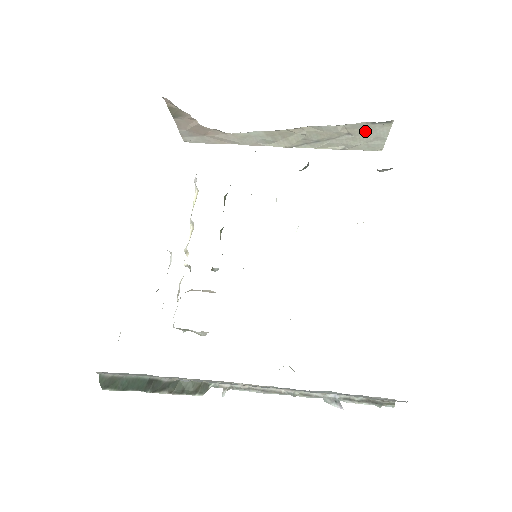
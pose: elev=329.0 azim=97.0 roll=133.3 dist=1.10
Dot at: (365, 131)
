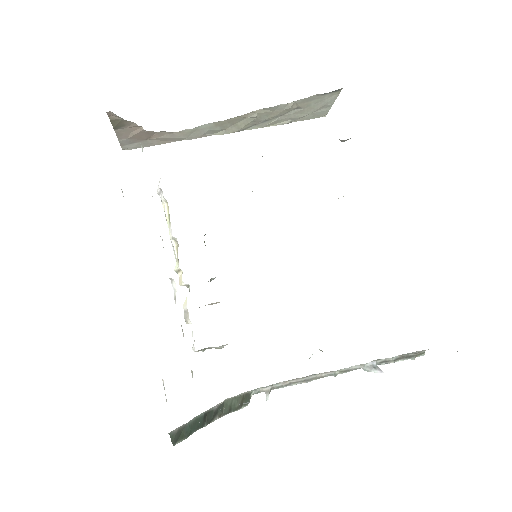
Dot at: (314, 102)
